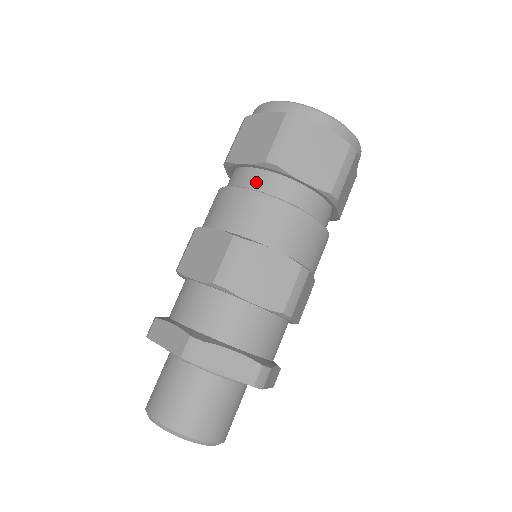
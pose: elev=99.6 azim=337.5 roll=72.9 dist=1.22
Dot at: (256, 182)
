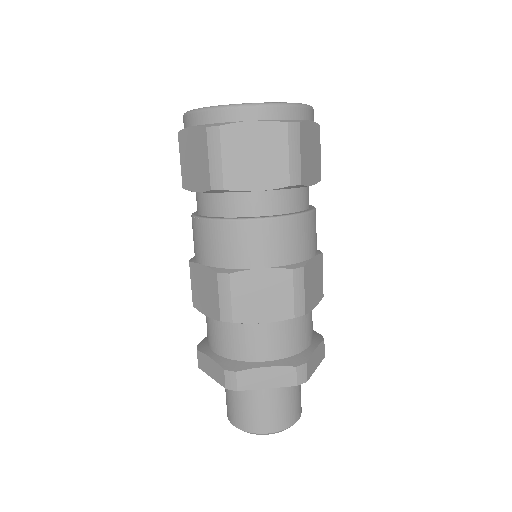
Dot at: (215, 207)
